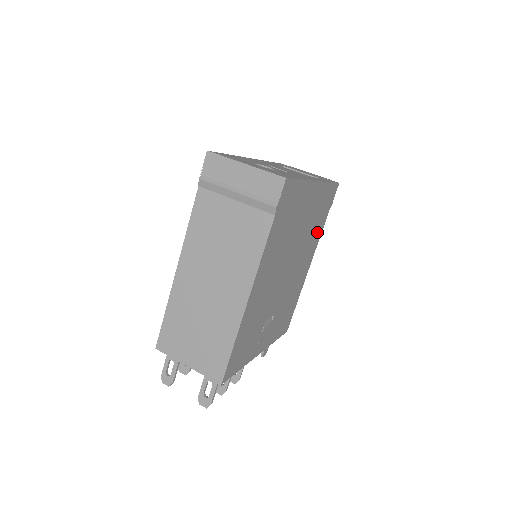
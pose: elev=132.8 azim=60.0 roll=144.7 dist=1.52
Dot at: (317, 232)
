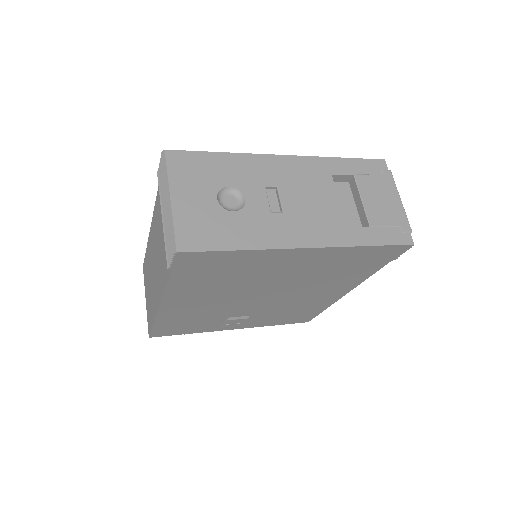
Dot at: (352, 276)
